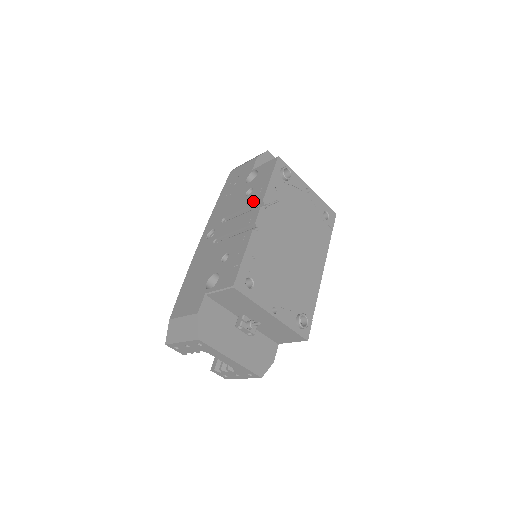
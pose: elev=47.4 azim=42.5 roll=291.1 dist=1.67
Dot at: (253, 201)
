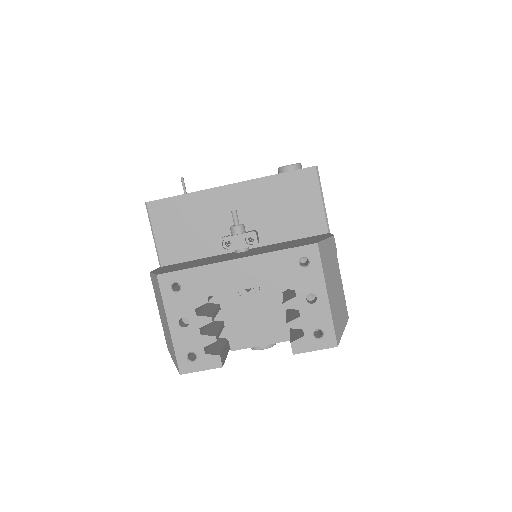
Dot at: occluded
